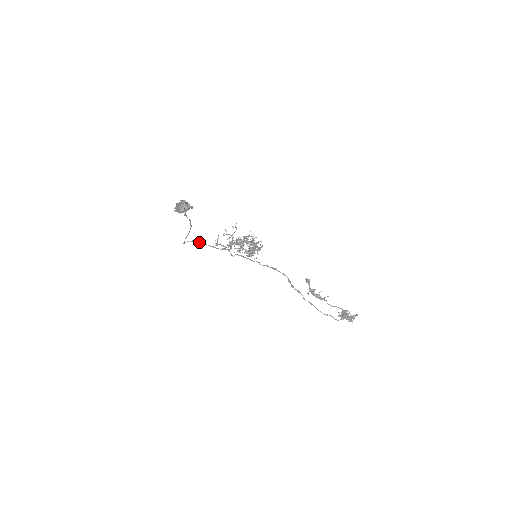
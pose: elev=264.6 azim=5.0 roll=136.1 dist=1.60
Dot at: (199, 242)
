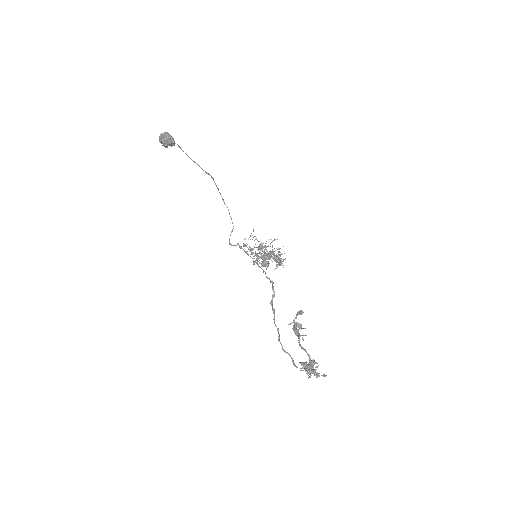
Dot at: (239, 245)
